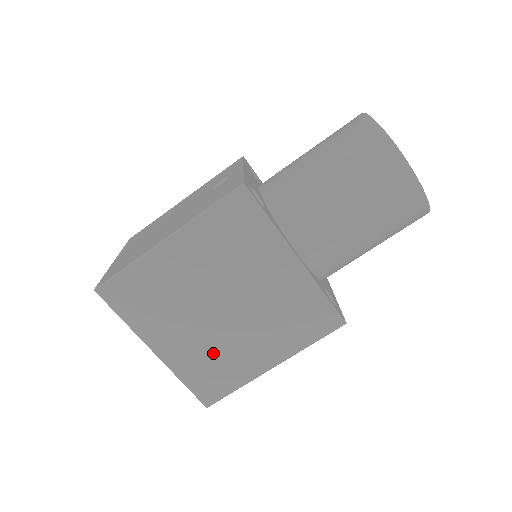
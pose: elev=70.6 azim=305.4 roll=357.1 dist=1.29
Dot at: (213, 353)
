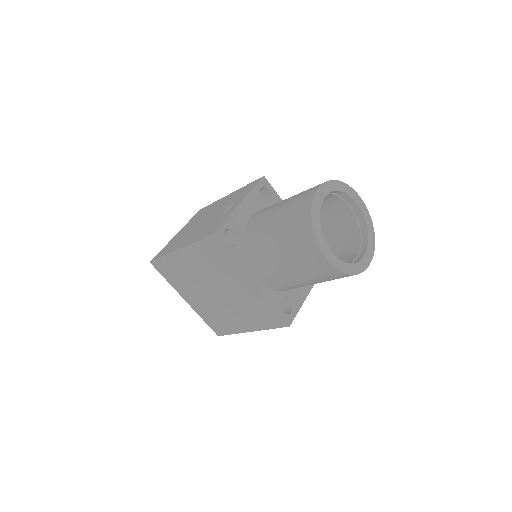
Dot at: (215, 312)
